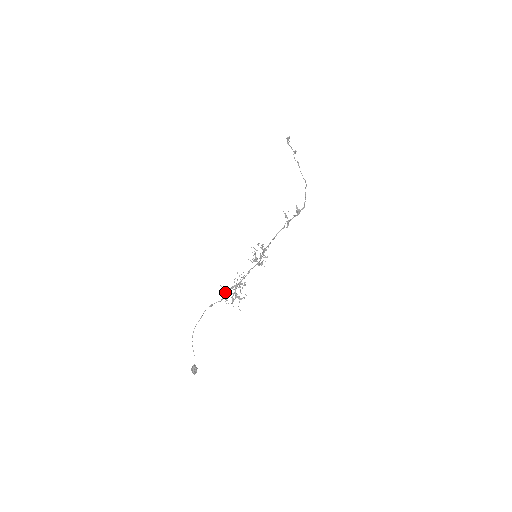
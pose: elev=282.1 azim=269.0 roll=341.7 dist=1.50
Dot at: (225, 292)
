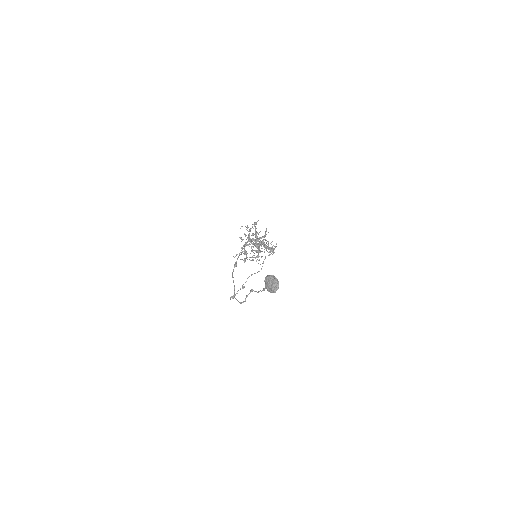
Dot at: occluded
